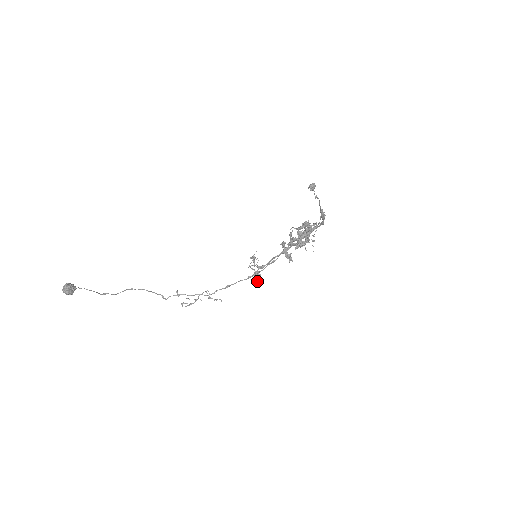
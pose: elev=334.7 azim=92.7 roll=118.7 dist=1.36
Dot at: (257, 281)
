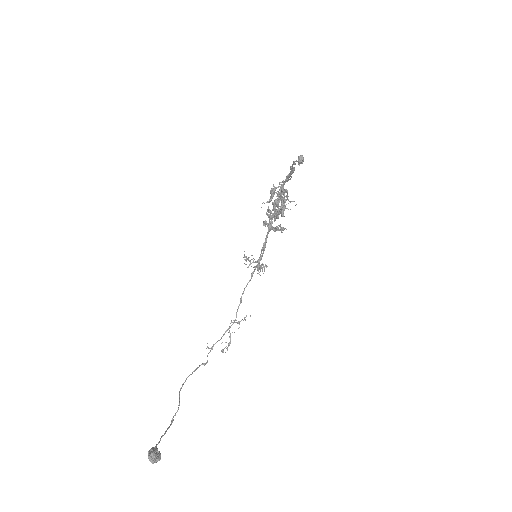
Dot at: (260, 271)
